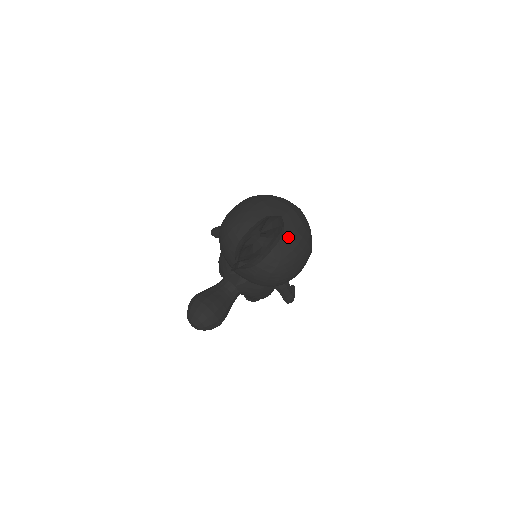
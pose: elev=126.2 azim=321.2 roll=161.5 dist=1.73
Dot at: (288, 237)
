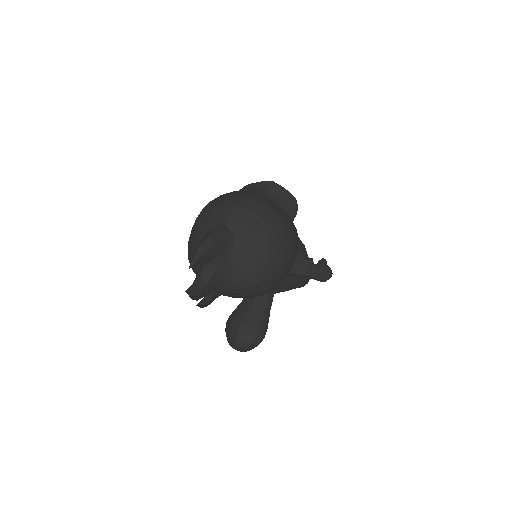
Dot at: (241, 242)
